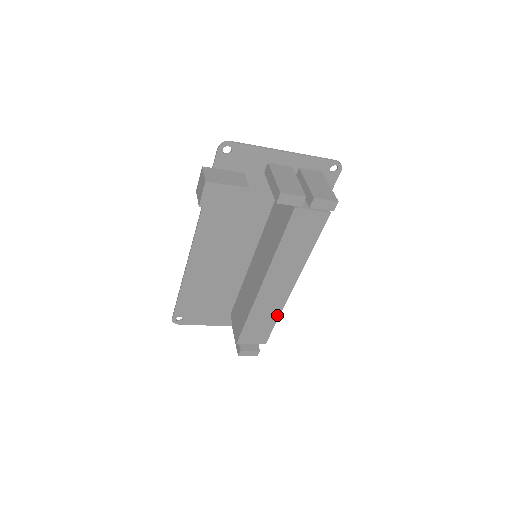
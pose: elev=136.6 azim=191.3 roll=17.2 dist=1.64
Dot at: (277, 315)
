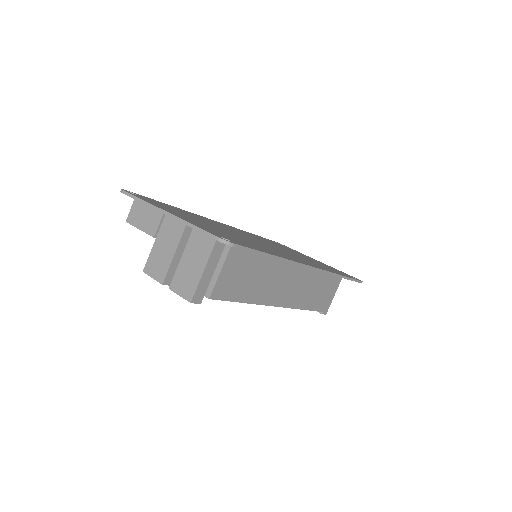
Dot at: occluded
